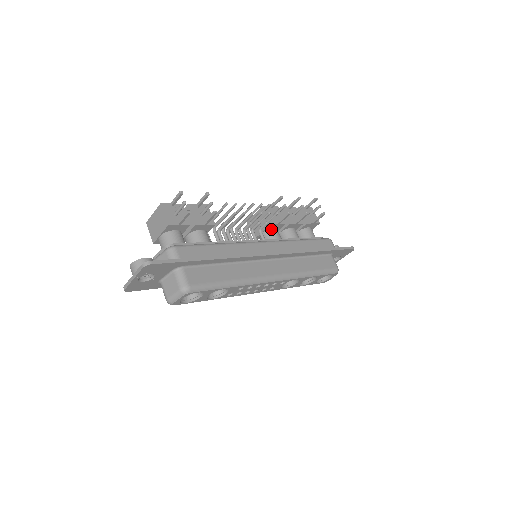
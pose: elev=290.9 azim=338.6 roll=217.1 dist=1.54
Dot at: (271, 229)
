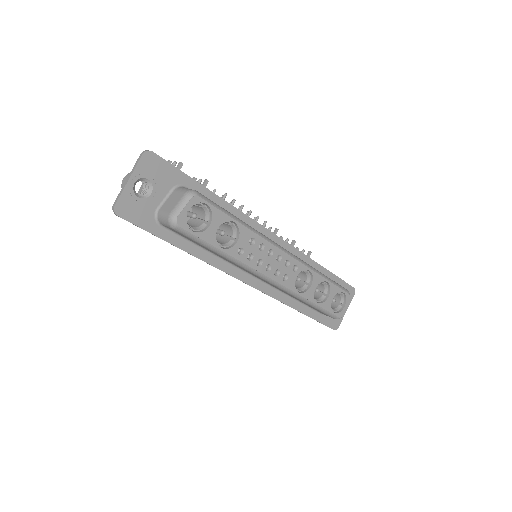
Dot at: occluded
